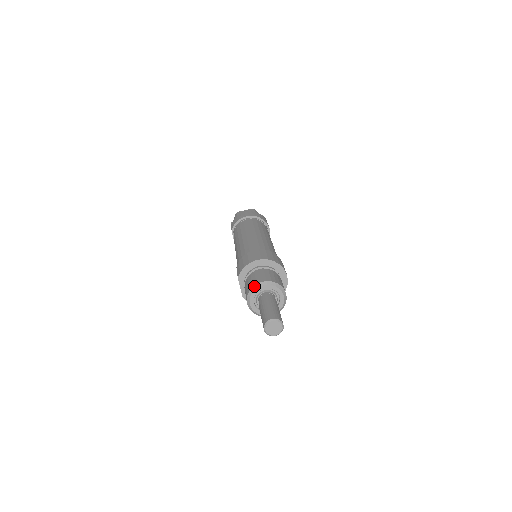
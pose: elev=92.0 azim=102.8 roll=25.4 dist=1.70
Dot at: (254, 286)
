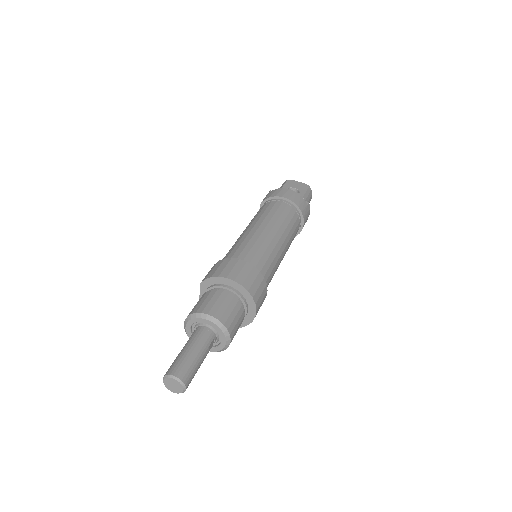
Dot at: (197, 313)
